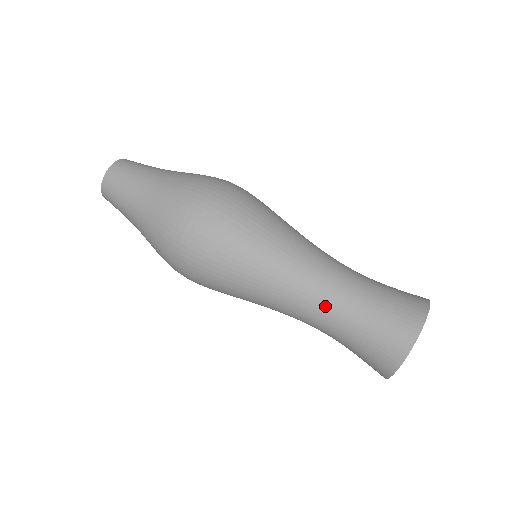
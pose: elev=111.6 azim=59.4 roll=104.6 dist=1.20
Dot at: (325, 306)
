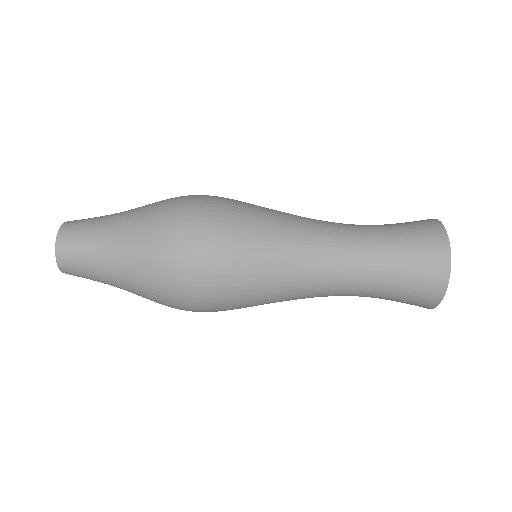
Dot at: (354, 263)
